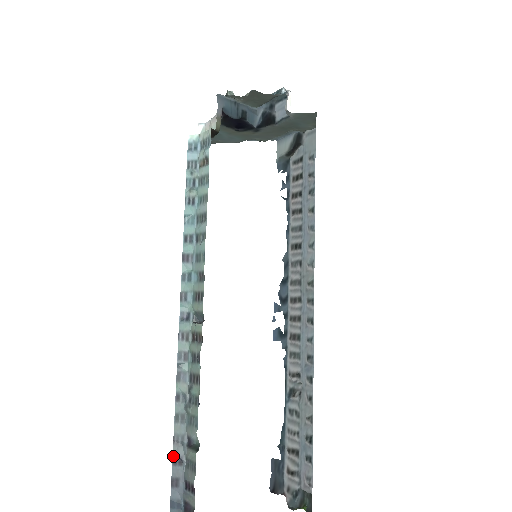
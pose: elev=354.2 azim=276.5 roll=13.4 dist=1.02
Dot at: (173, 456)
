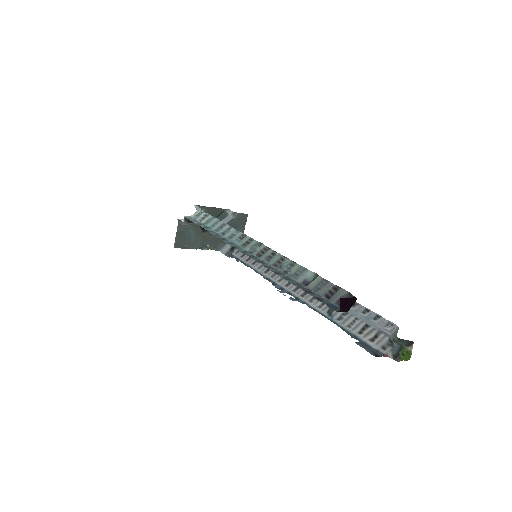
Dot at: (302, 289)
